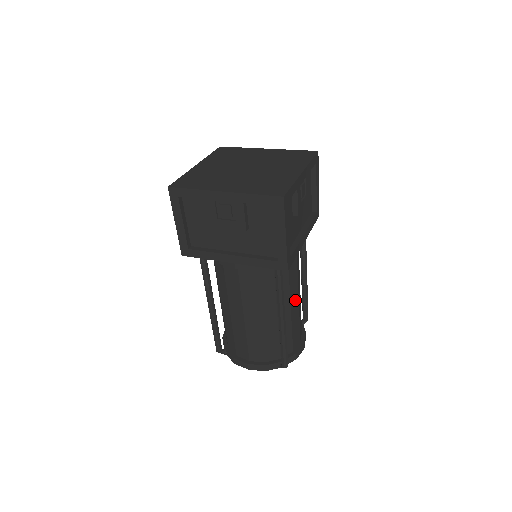
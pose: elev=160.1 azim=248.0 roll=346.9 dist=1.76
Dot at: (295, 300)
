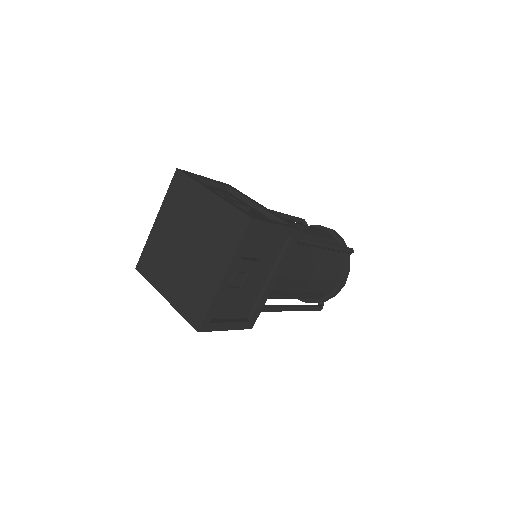
Dot at: (305, 284)
